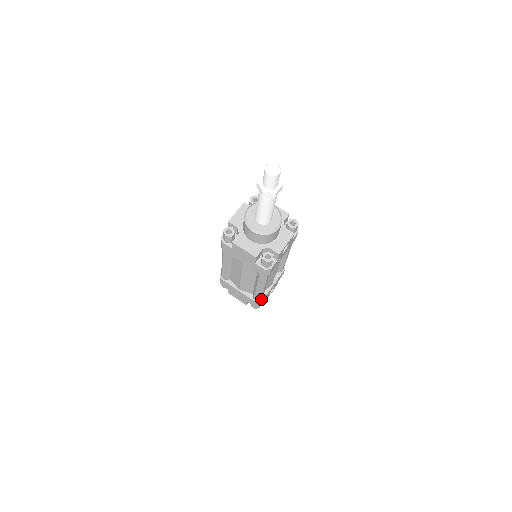
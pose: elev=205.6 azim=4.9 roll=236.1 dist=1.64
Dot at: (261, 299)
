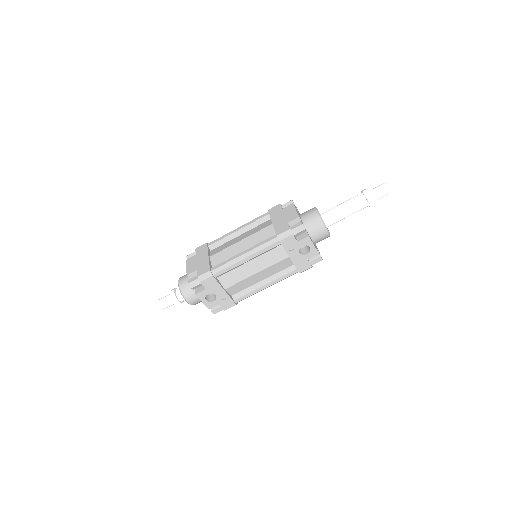
Dot at: (214, 275)
